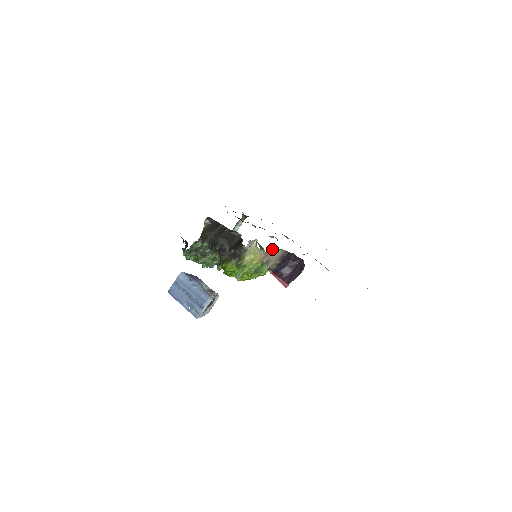
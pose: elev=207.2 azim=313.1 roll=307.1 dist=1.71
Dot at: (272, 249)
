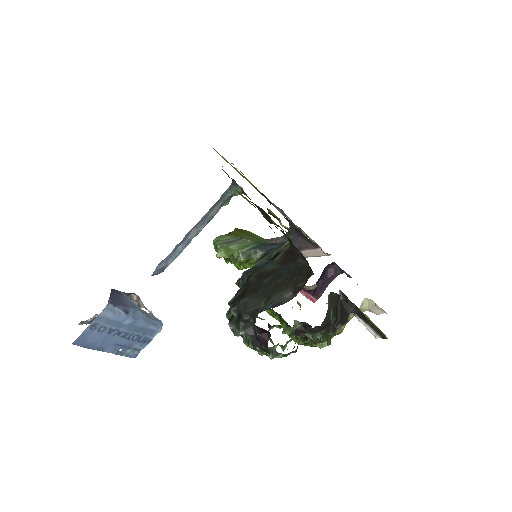
Dot at: occluded
